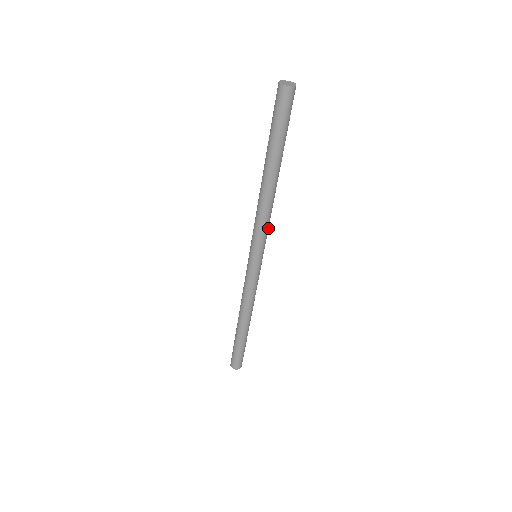
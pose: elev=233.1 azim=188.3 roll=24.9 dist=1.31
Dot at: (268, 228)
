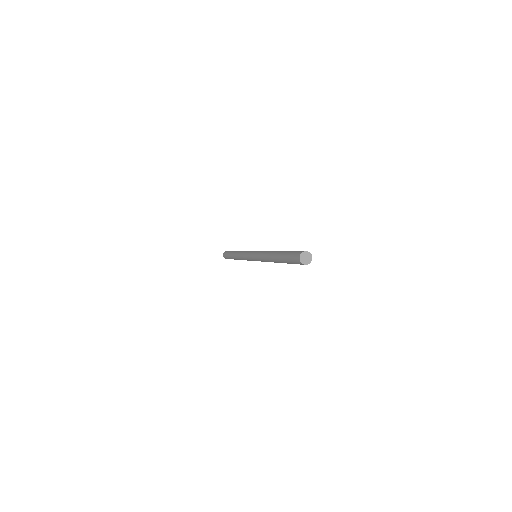
Dot at: occluded
